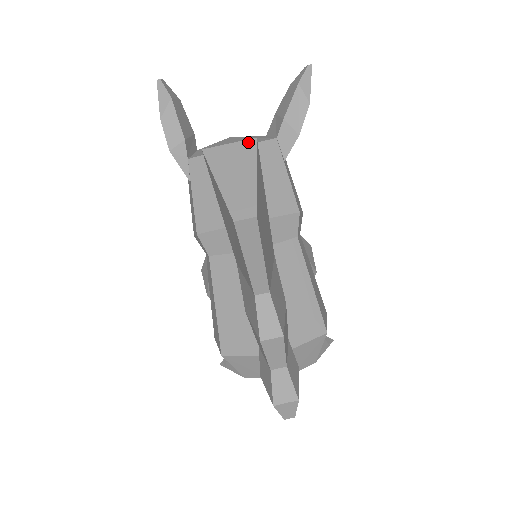
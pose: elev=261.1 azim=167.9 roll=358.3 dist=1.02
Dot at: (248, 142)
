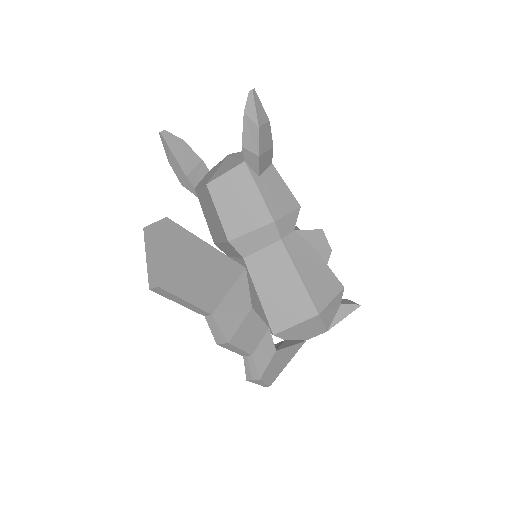
Dot at: (162, 221)
